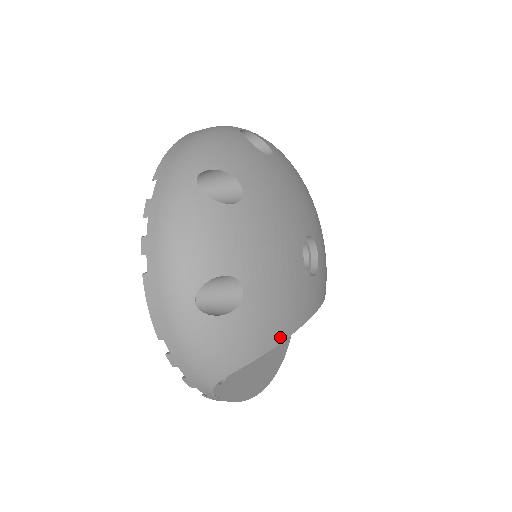
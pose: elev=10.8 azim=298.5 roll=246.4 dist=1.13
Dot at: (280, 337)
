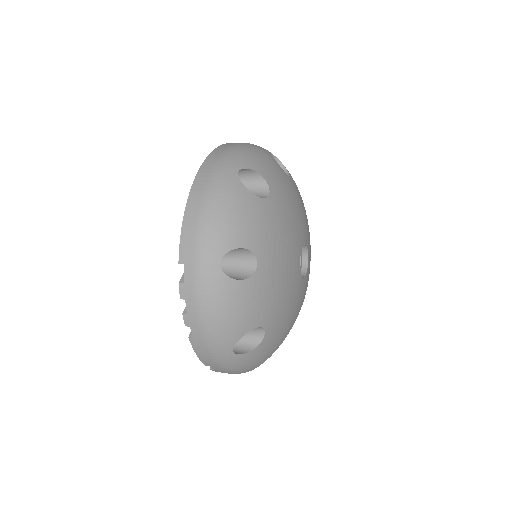
Dot at: (287, 333)
